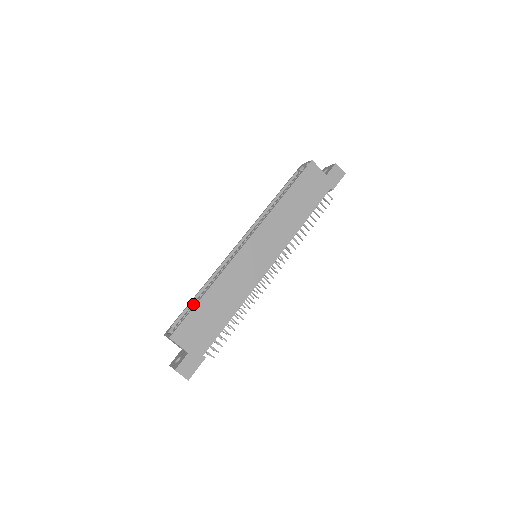
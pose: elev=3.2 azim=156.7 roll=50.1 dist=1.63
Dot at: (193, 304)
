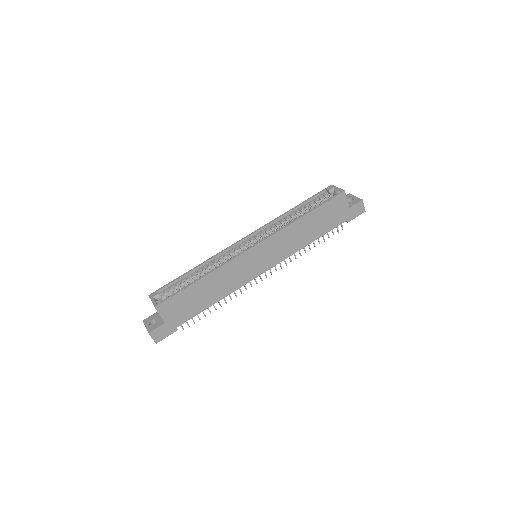
Dot at: (184, 278)
